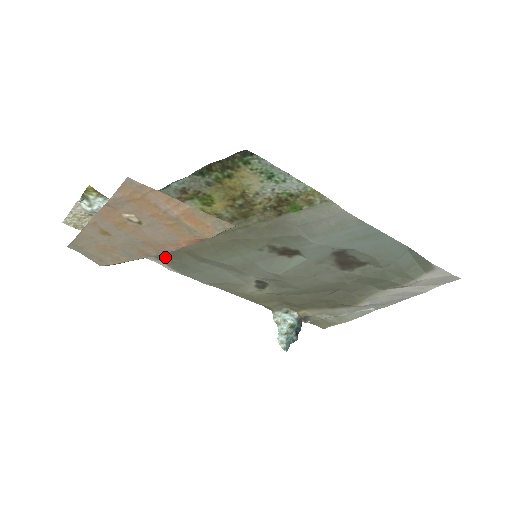
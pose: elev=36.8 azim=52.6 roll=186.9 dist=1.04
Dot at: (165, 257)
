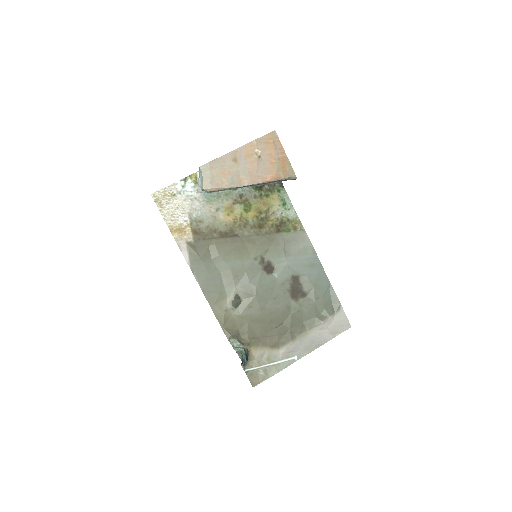
Dot at: (193, 247)
